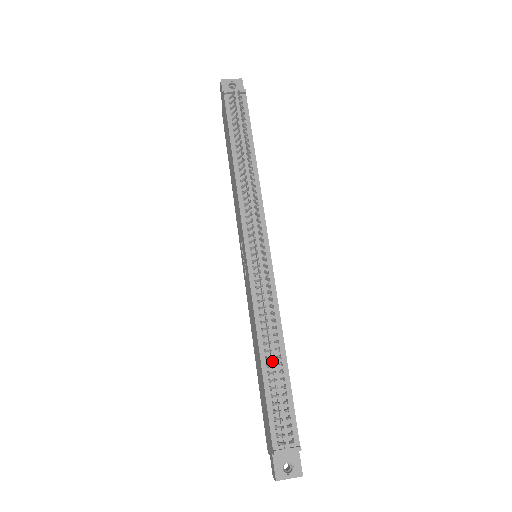
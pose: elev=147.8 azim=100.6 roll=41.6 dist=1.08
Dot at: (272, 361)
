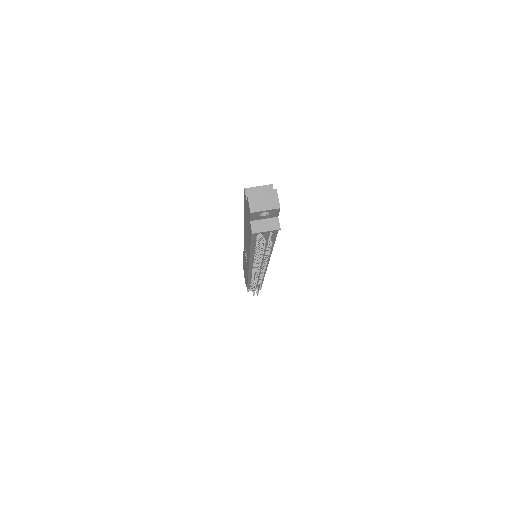
Dot at: occluded
